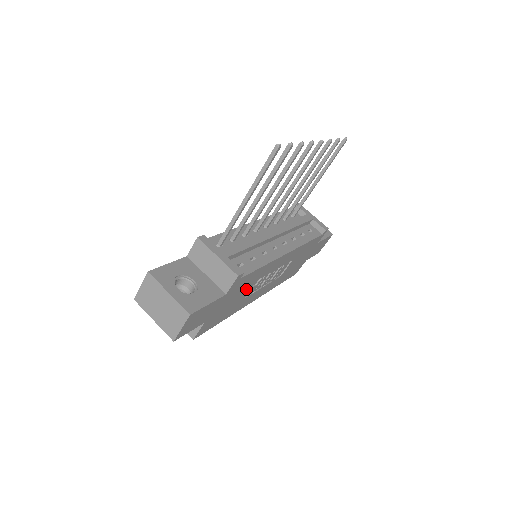
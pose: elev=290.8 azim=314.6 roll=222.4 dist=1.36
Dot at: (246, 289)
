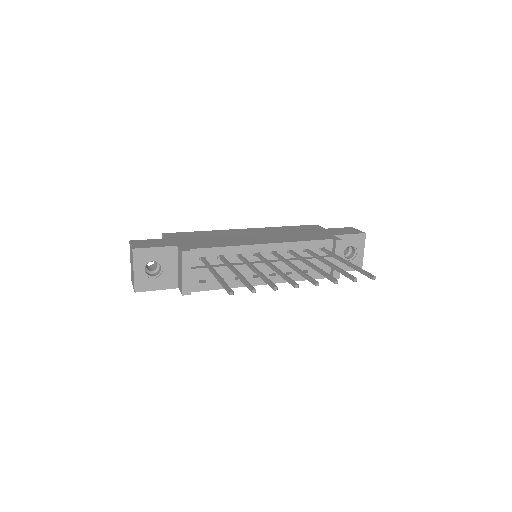
Dot at: occluded
